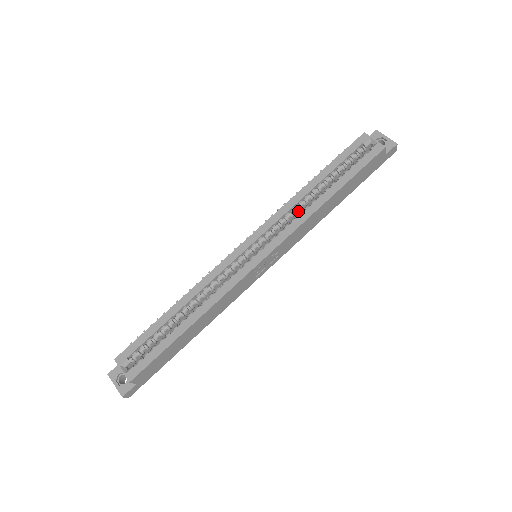
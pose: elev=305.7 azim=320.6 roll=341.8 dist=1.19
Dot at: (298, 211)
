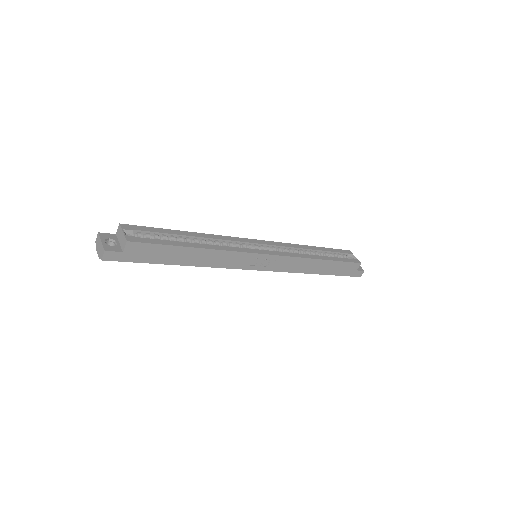
Dot at: occluded
